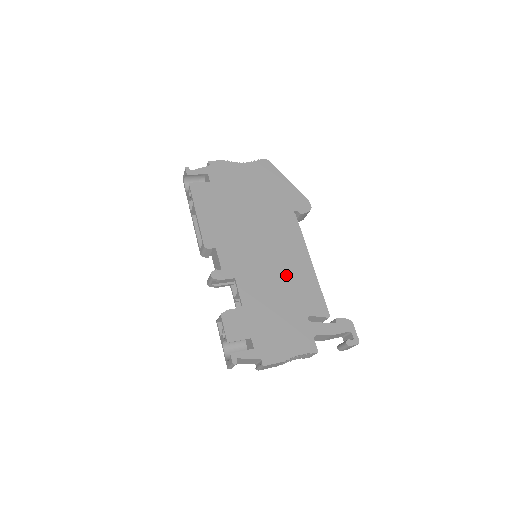
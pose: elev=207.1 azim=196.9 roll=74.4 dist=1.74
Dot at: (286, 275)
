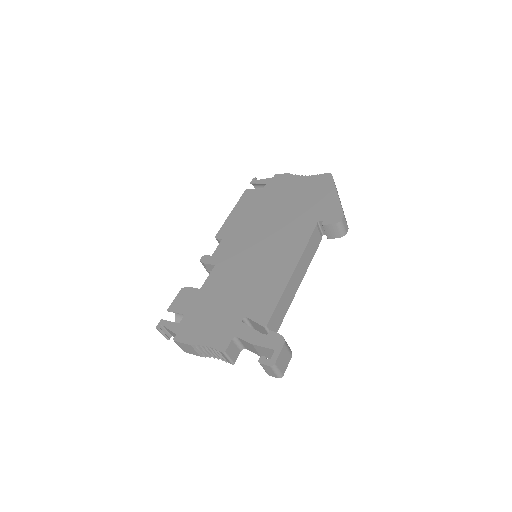
Dot at: (258, 275)
